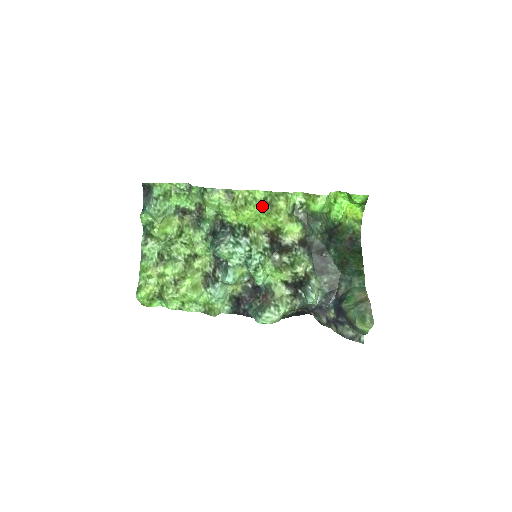
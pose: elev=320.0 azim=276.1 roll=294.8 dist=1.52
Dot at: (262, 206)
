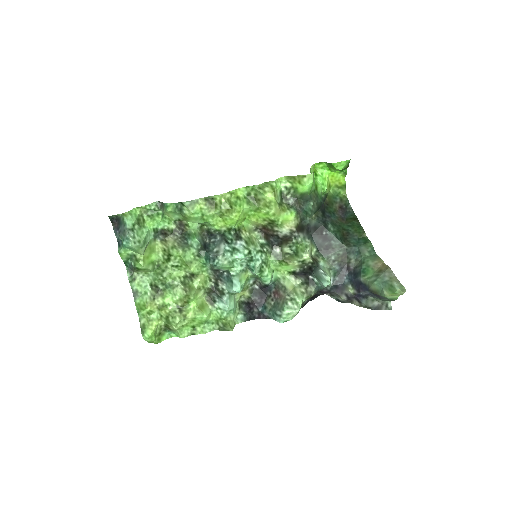
Dot at: (247, 203)
